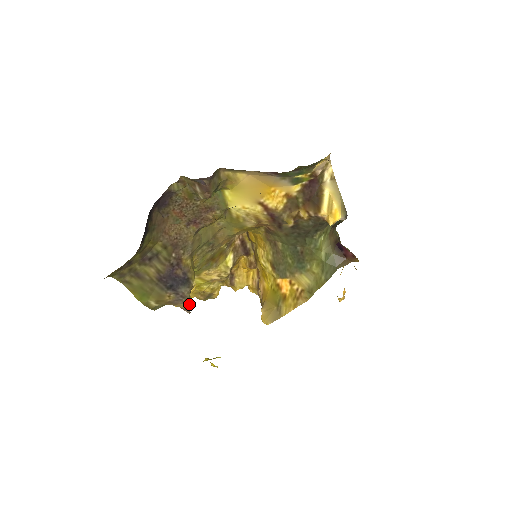
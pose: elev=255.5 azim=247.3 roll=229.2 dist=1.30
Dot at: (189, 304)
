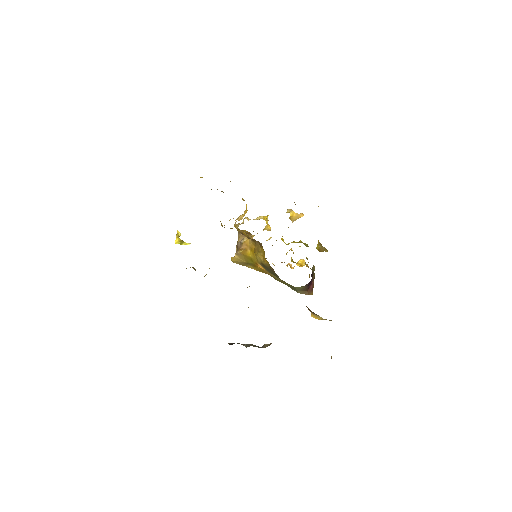
Dot at: occluded
